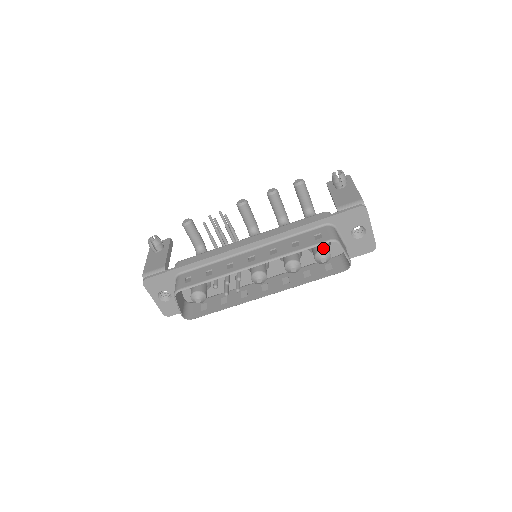
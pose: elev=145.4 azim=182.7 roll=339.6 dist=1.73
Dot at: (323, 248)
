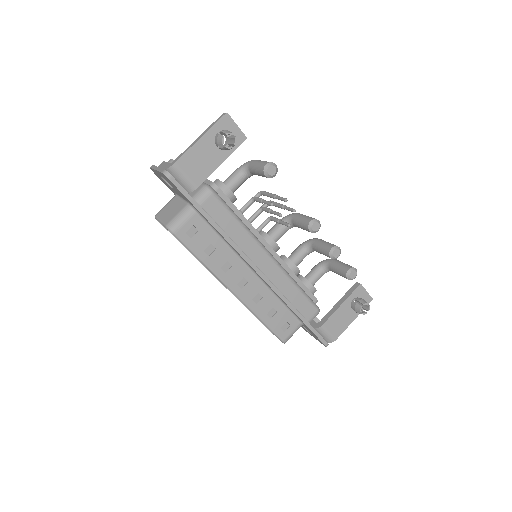
Dot at: occluded
